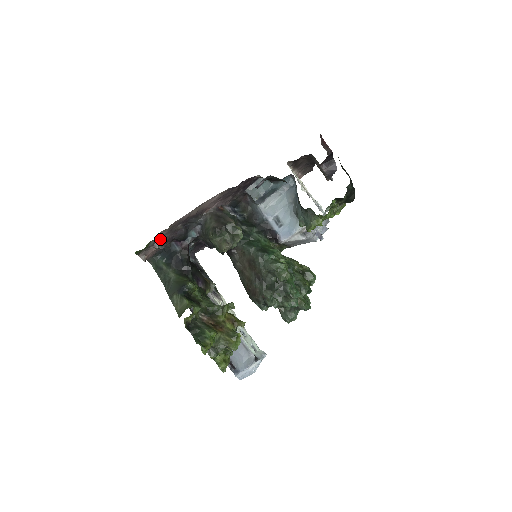
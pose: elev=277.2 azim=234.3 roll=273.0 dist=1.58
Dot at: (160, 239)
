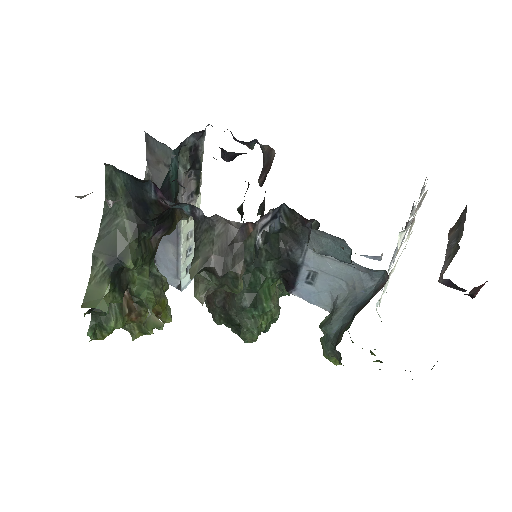
Dot at: occluded
